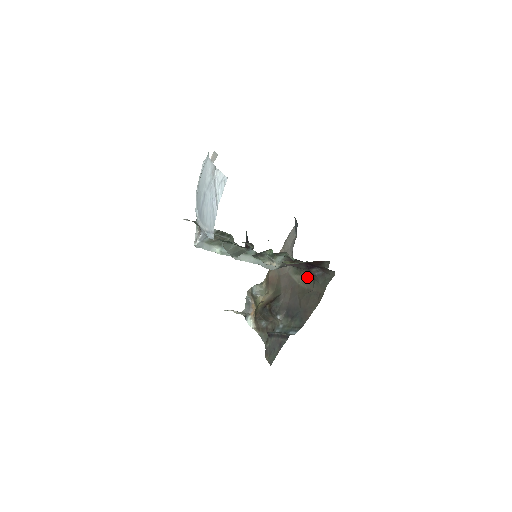
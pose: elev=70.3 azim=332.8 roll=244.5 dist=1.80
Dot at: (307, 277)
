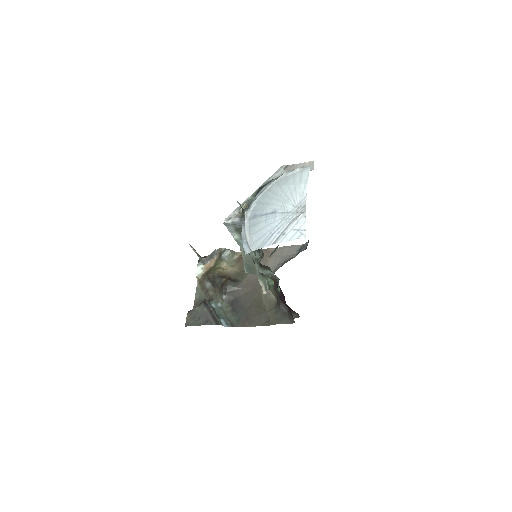
Dot at: (272, 296)
